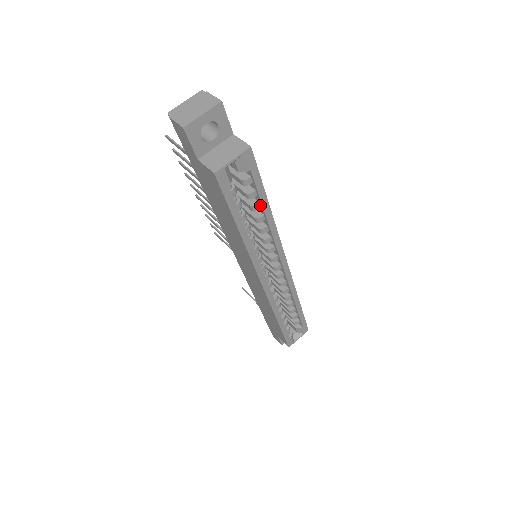
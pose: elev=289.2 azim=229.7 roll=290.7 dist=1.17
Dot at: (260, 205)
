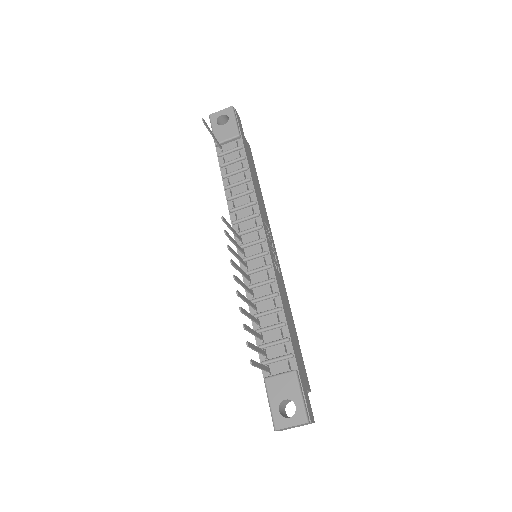
Dot at: occluded
